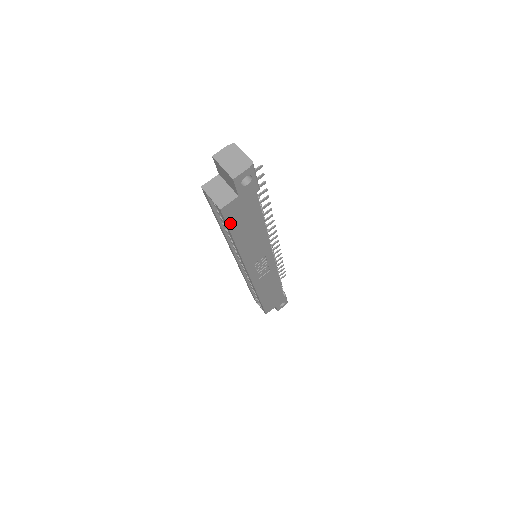
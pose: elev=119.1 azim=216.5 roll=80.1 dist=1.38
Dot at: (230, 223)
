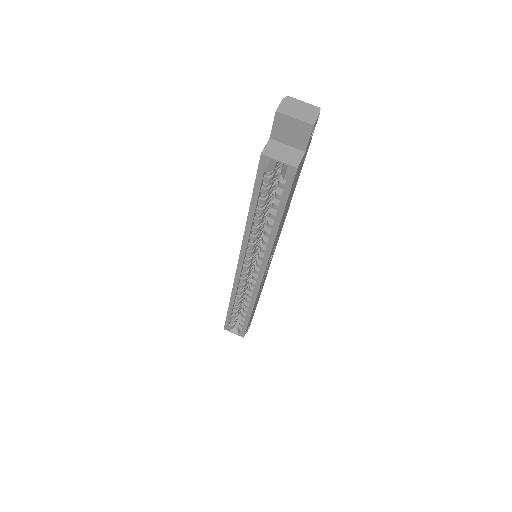
Dot at: (290, 191)
